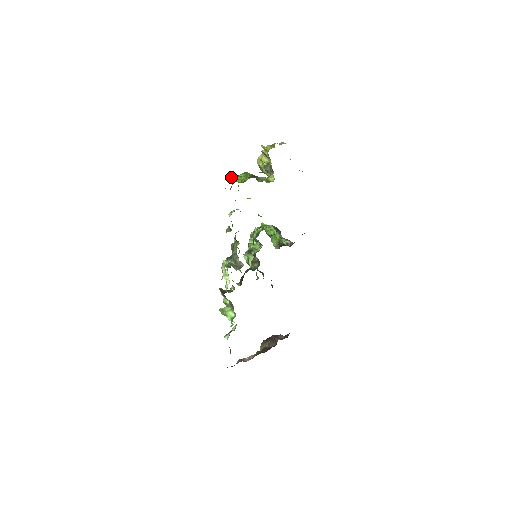
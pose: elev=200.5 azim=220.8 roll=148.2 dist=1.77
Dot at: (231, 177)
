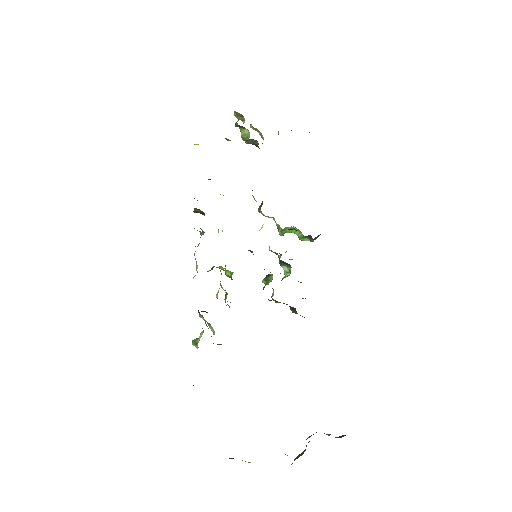
Dot at: occluded
